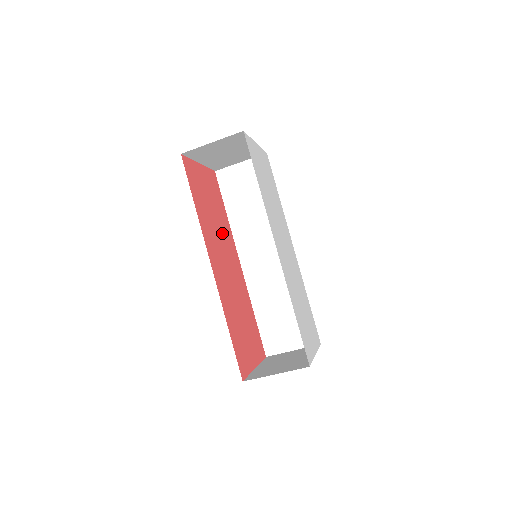
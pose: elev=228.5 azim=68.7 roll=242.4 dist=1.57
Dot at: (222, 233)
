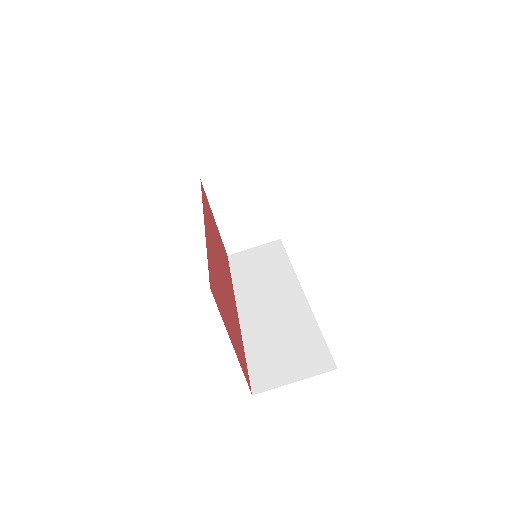
Dot at: (223, 261)
